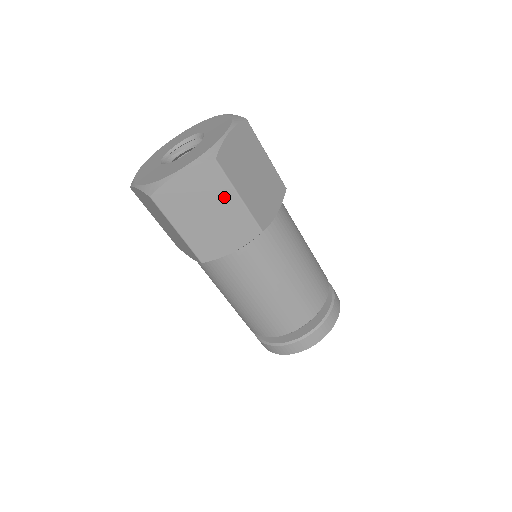
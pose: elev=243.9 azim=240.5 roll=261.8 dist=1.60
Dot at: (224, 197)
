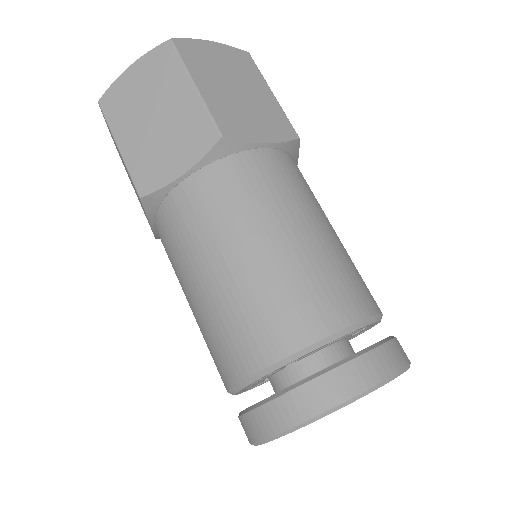
Dot at: (176, 89)
